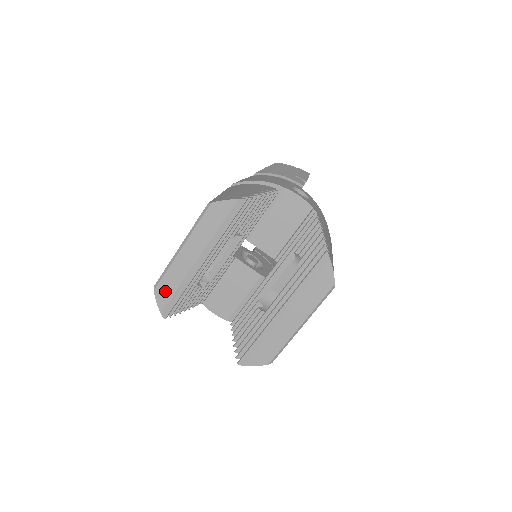
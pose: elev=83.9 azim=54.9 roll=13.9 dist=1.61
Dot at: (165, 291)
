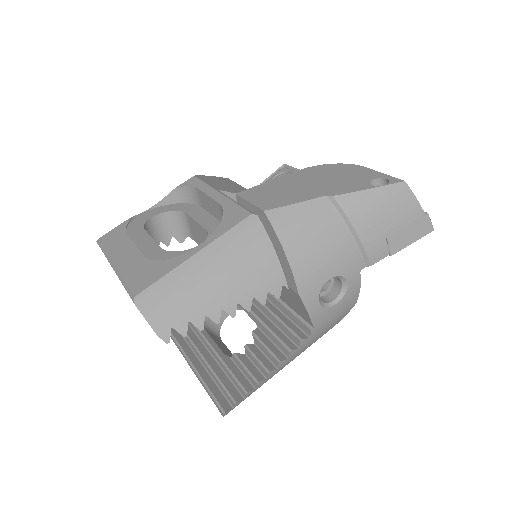
Dot at: occluded
